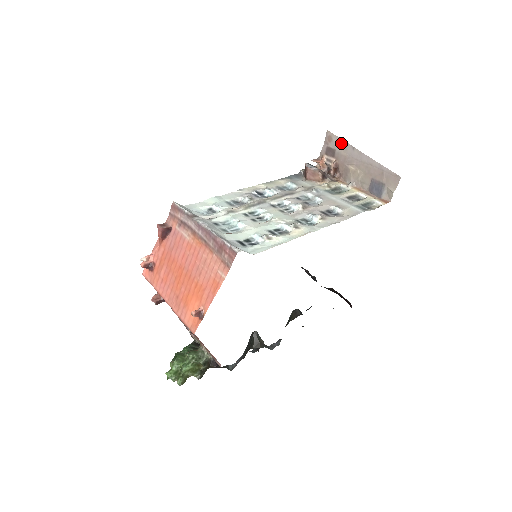
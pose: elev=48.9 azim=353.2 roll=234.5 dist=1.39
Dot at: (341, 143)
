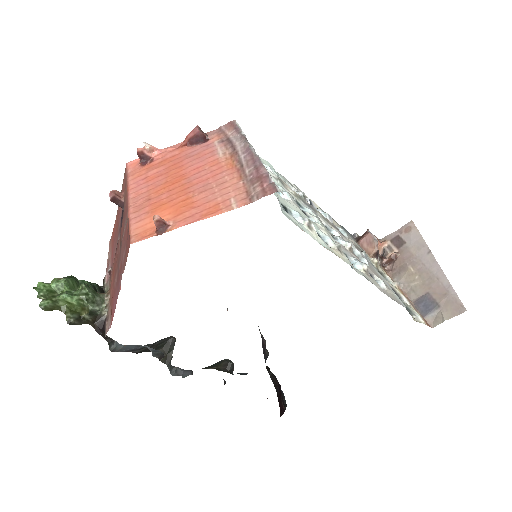
Dot at: (418, 240)
